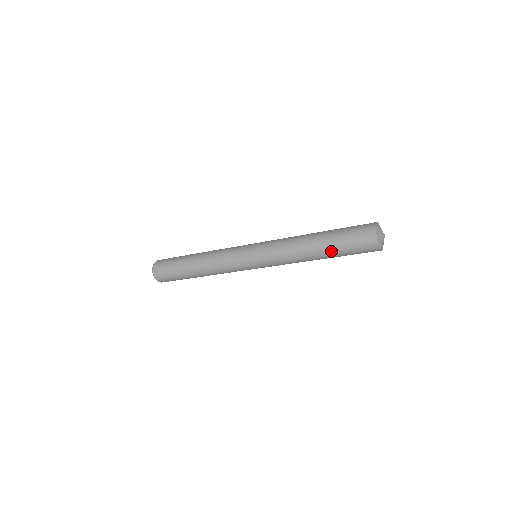
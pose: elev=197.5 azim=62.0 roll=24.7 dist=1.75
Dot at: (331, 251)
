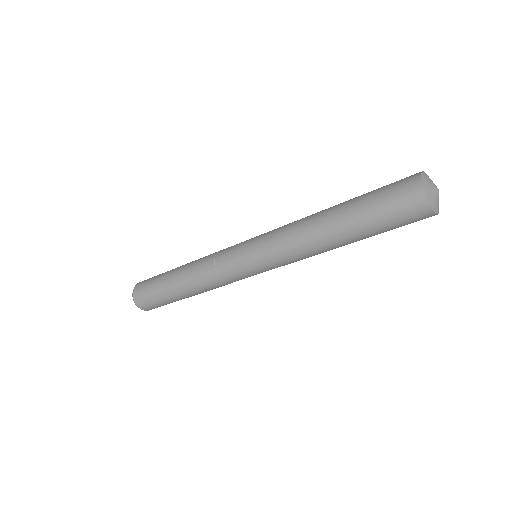
Dot at: (352, 218)
